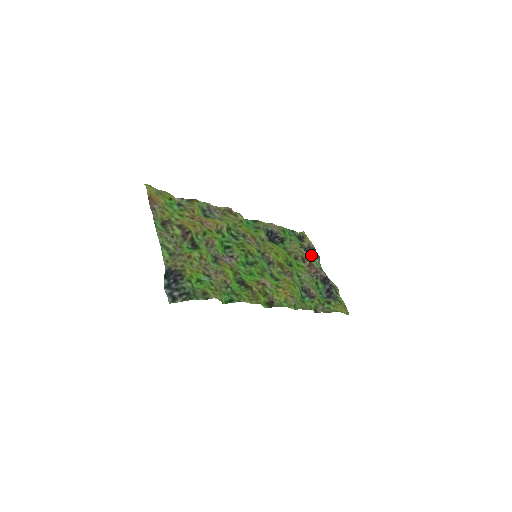
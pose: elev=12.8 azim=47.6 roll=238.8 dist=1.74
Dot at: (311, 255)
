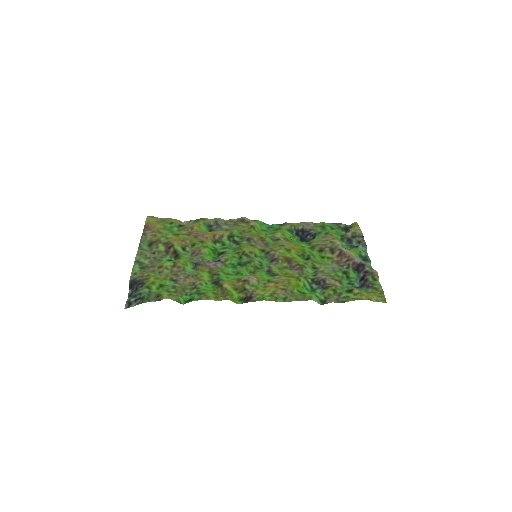
Dot at: (357, 244)
